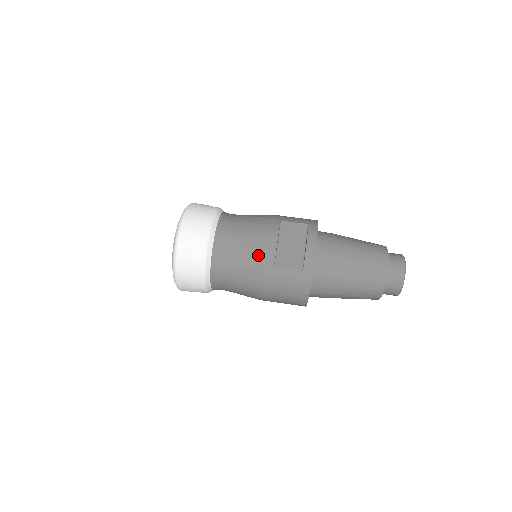
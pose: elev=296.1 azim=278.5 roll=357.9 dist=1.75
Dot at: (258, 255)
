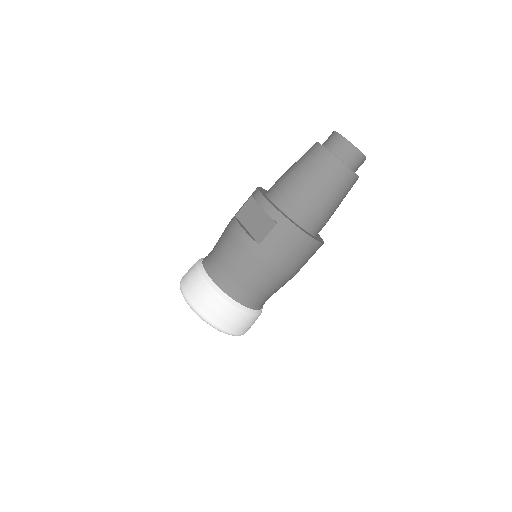
Dot at: (242, 251)
